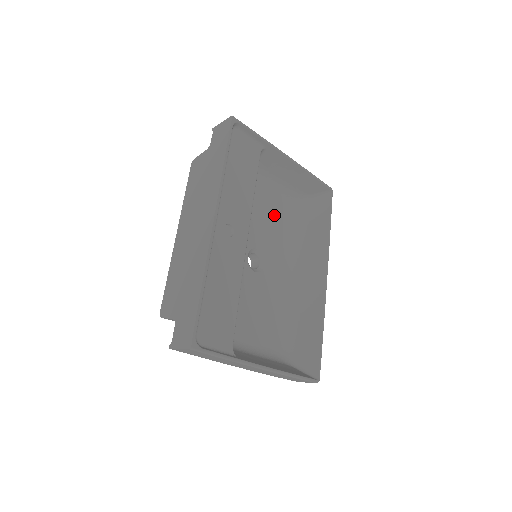
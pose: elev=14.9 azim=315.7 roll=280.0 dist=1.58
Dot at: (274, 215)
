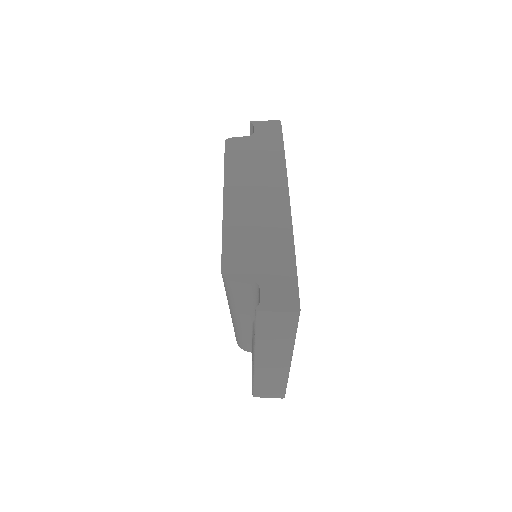
Dot at: occluded
